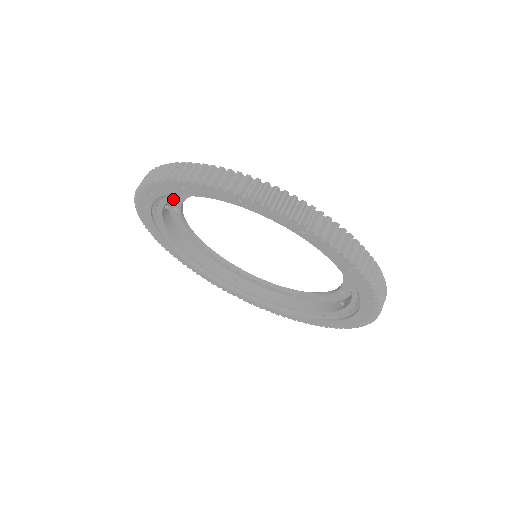
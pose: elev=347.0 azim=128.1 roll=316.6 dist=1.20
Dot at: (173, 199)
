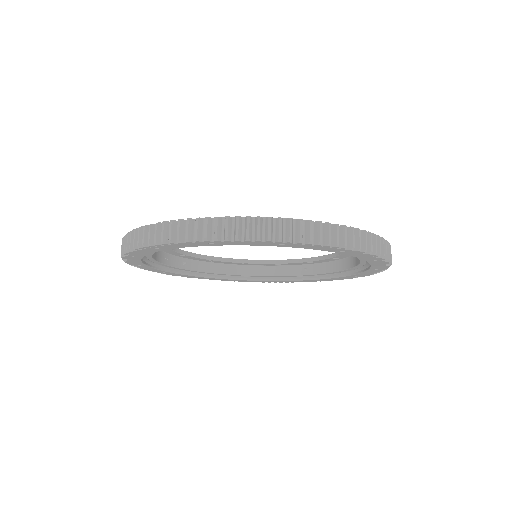
Dot at: occluded
